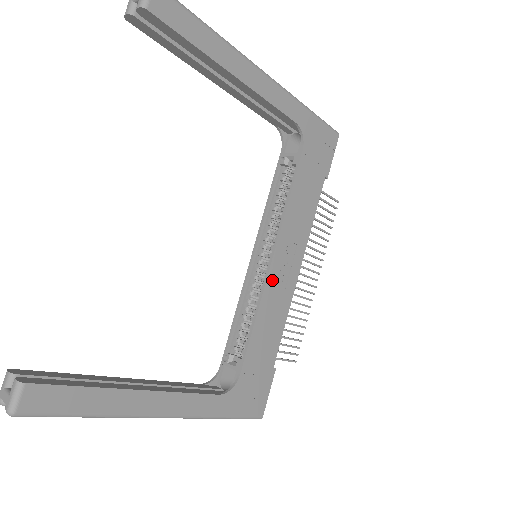
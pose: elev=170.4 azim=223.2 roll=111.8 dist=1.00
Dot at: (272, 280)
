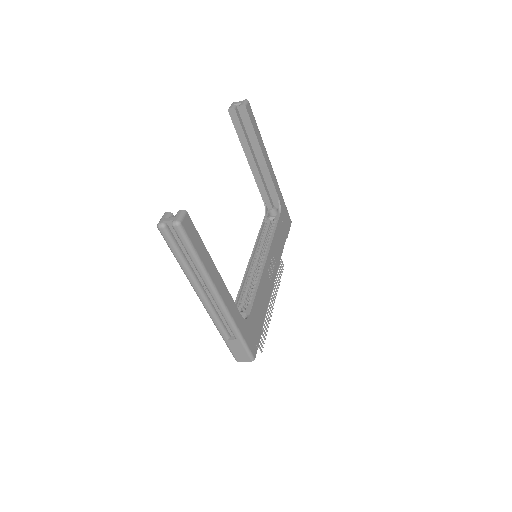
Dot at: (266, 270)
